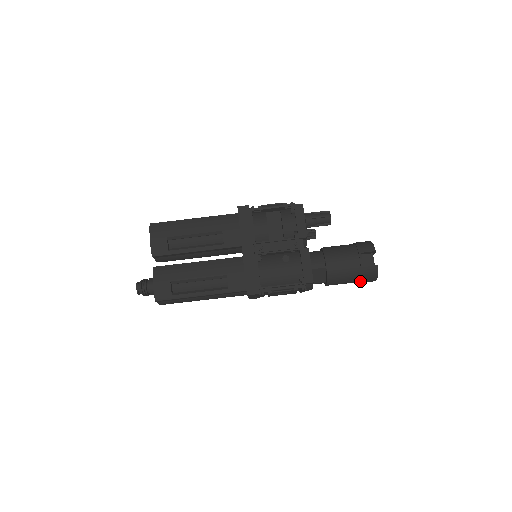
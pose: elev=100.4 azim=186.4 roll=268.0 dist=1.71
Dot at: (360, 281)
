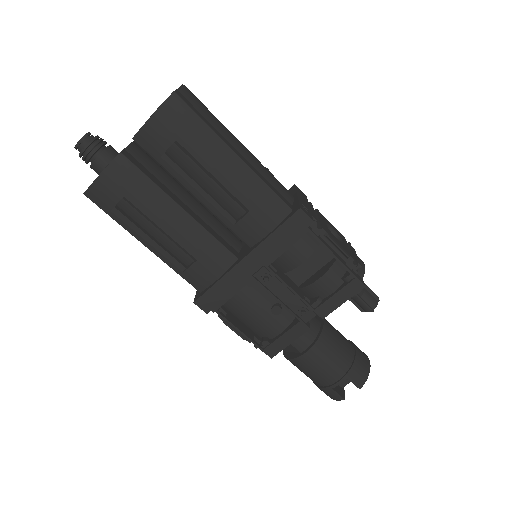
Dot at: (314, 383)
